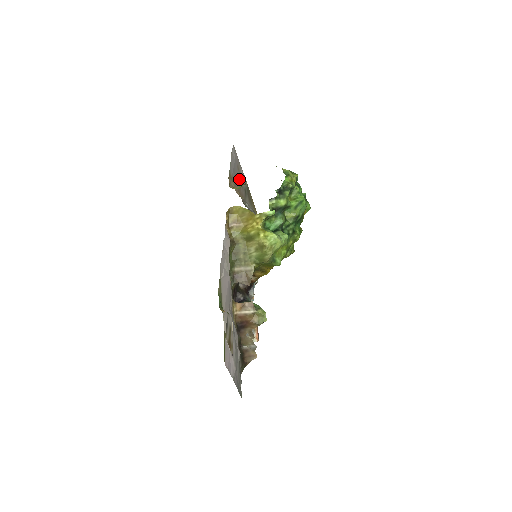
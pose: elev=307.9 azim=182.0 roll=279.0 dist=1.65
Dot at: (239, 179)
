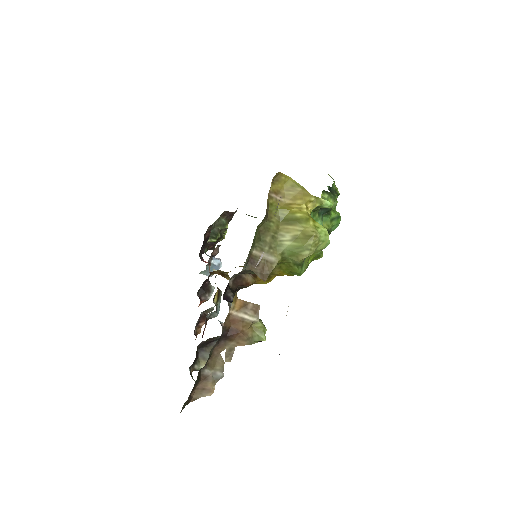
Dot at: occluded
